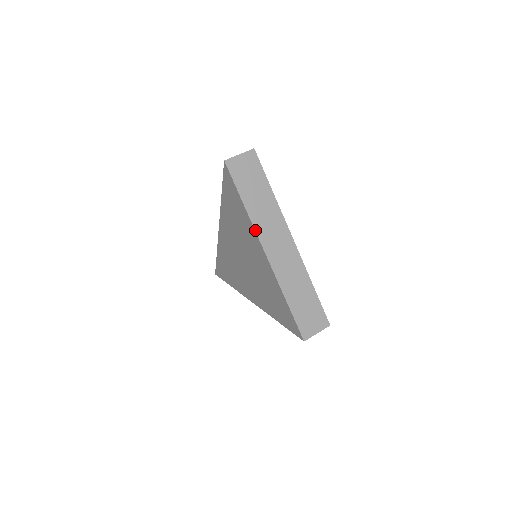
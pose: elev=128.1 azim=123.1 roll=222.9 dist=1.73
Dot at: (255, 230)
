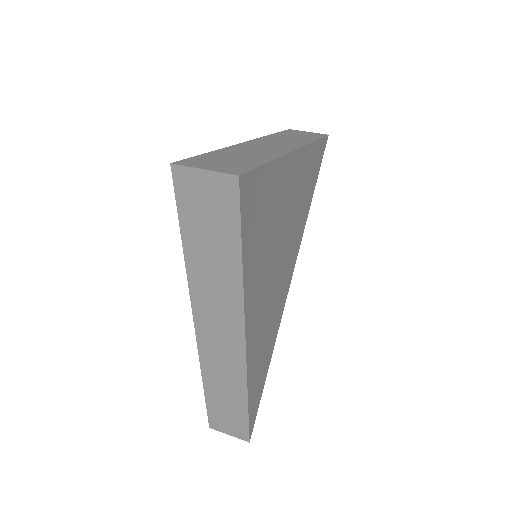
Dot at: (261, 138)
